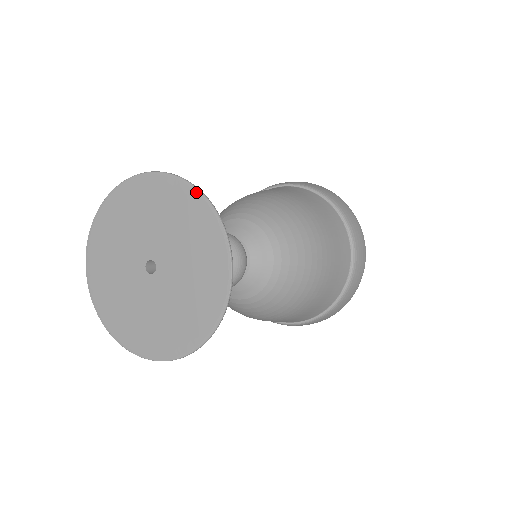
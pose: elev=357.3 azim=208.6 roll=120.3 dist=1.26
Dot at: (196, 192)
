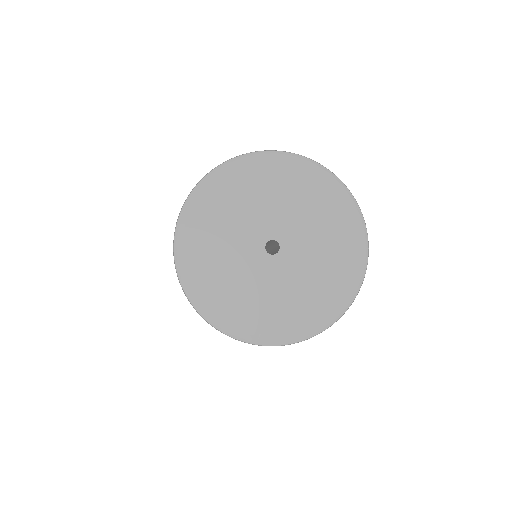
Dot at: (279, 154)
